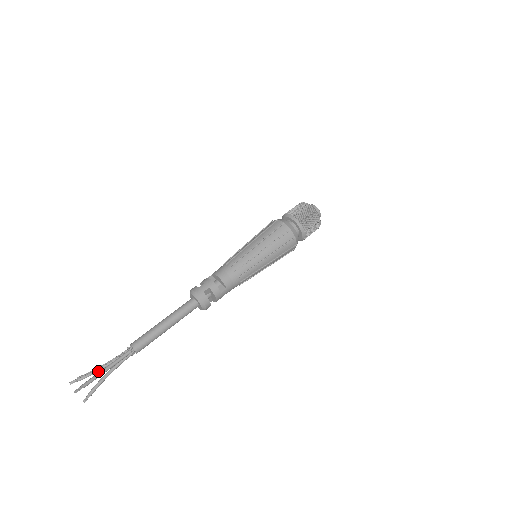
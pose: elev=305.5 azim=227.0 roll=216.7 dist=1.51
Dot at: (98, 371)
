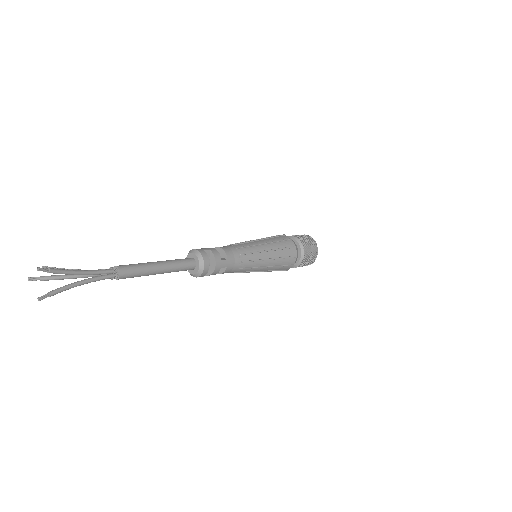
Dot at: (68, 277)
